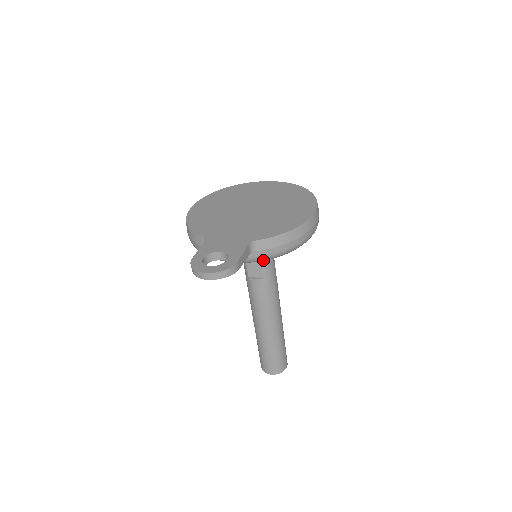
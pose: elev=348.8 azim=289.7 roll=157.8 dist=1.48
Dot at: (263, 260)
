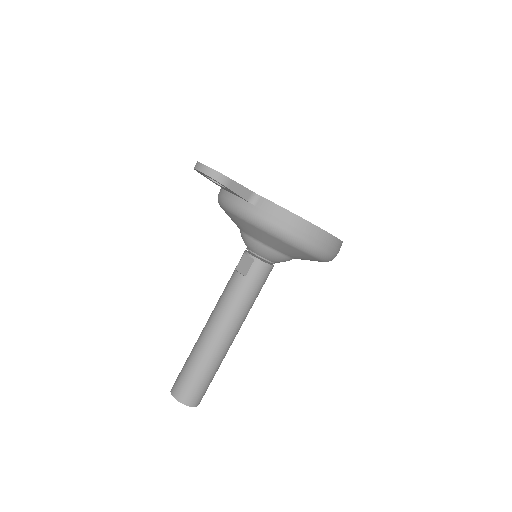
Dot at: (253, 222)
